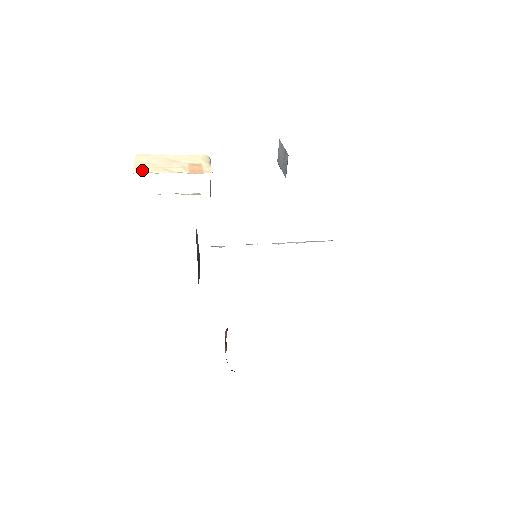
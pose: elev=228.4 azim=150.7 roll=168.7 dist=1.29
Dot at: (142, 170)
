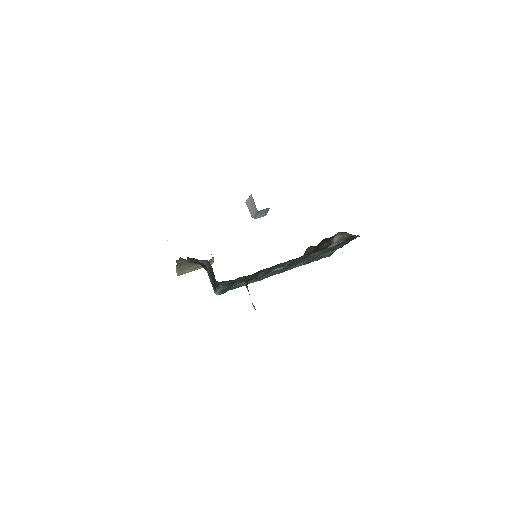
Dot at: occluded
